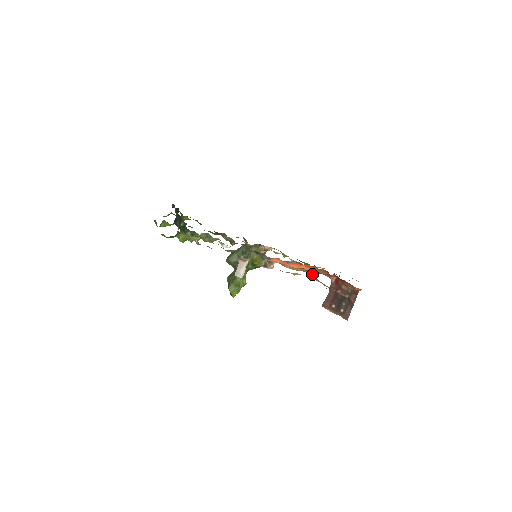
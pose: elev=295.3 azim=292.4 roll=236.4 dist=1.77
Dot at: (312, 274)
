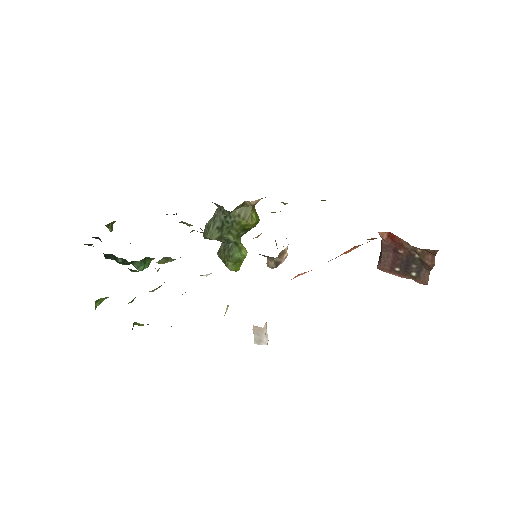
Dot at: occluded
